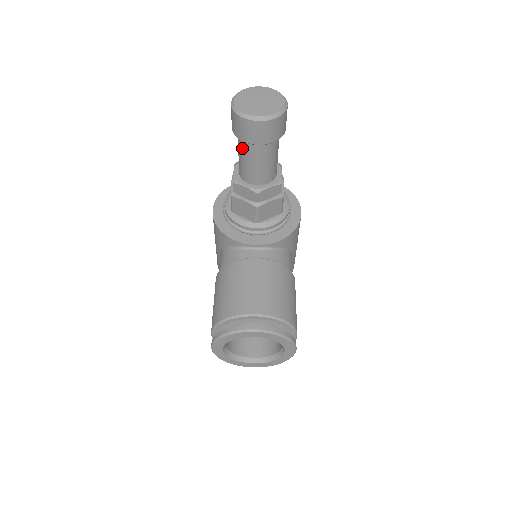
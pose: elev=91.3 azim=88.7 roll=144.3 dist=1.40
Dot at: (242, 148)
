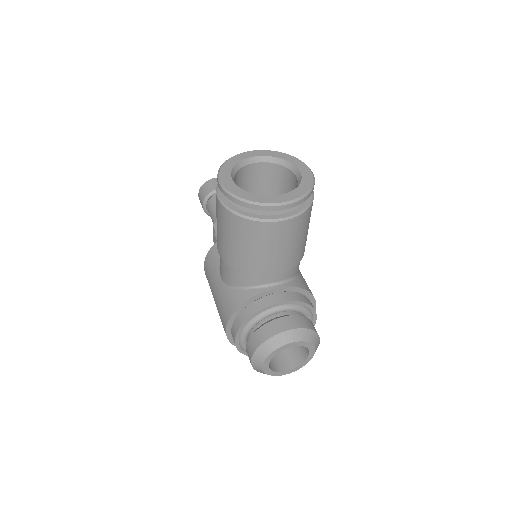
Dot at: (212, 204)
